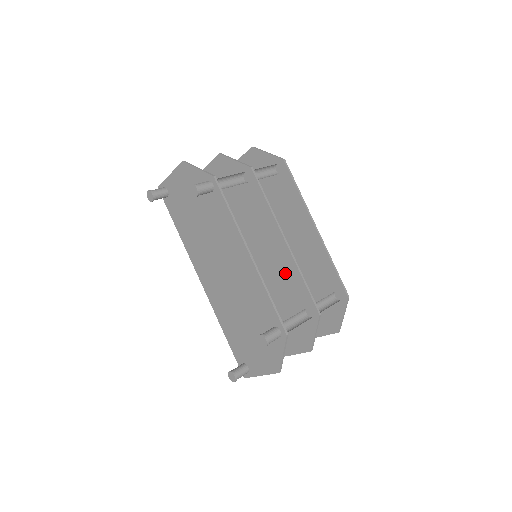
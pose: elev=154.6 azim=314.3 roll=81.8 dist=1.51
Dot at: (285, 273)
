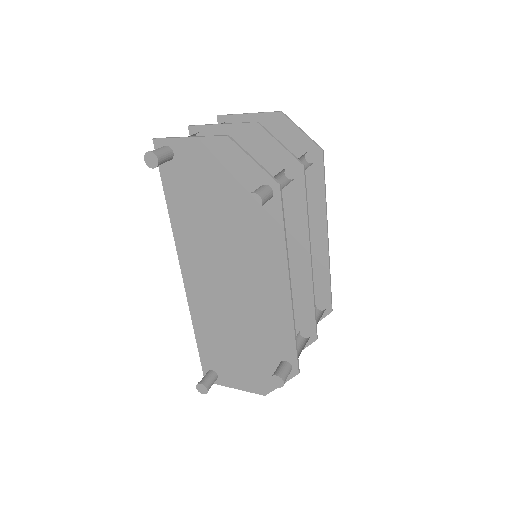
Dot at: (292, 289)
